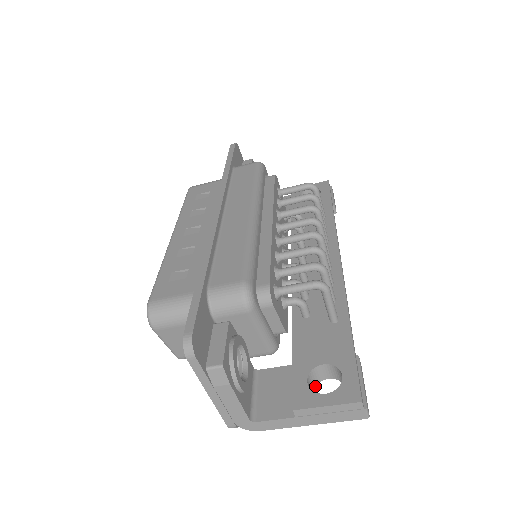
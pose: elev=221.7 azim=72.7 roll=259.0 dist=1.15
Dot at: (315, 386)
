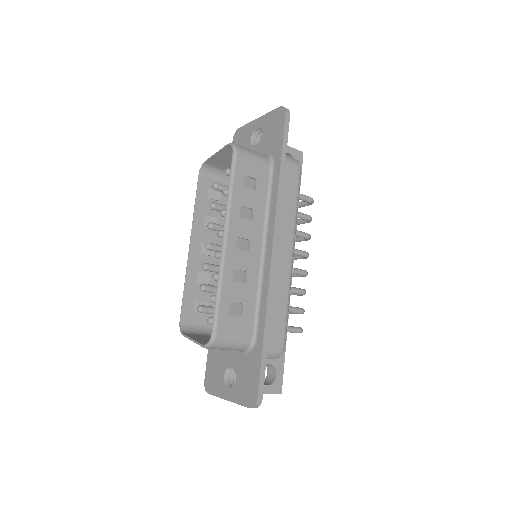
Dot at: occluded
